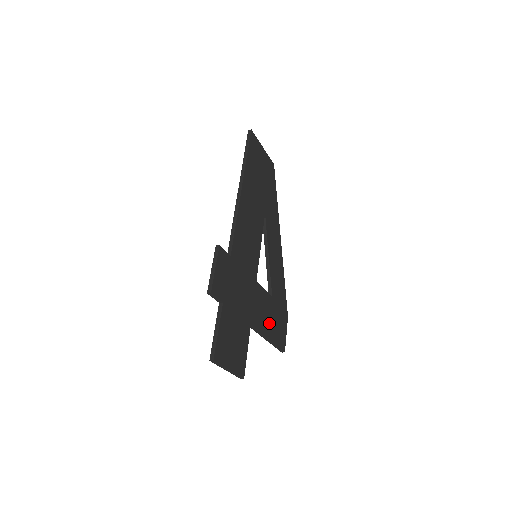
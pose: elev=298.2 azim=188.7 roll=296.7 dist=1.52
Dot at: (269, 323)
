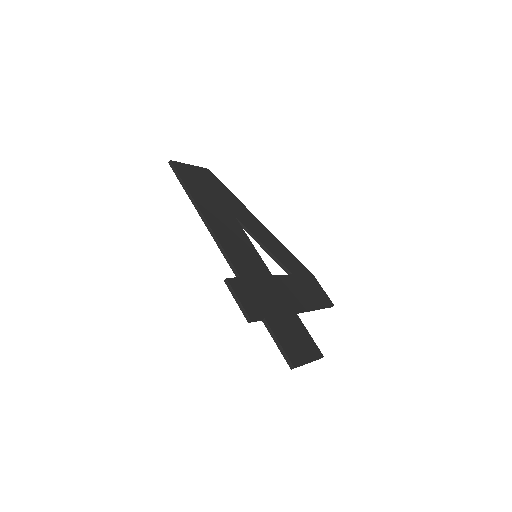
Dot at: (306, 296)
